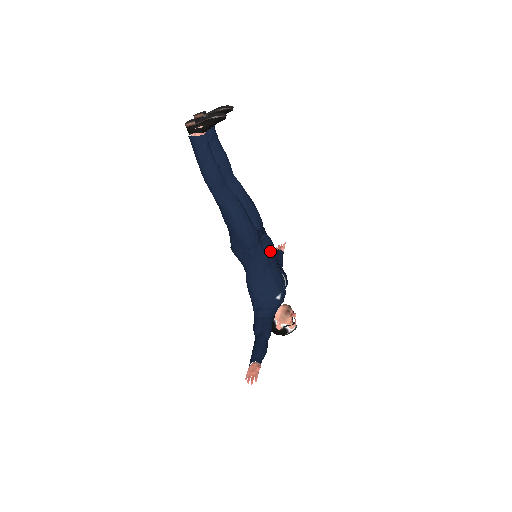
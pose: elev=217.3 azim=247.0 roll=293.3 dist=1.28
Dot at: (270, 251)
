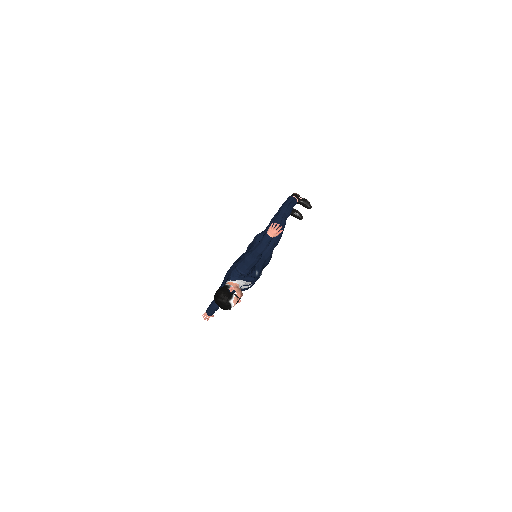
Dot at: (270, 259)
